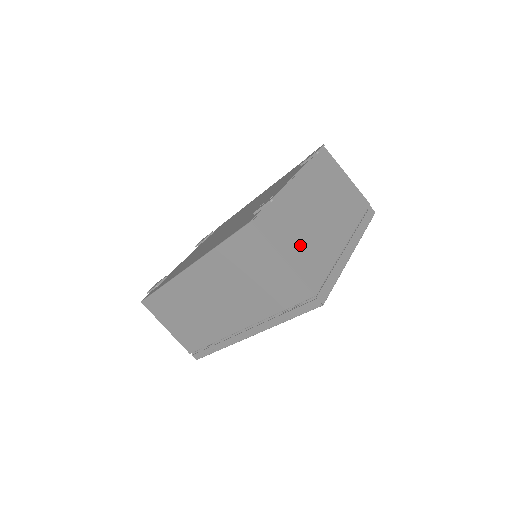
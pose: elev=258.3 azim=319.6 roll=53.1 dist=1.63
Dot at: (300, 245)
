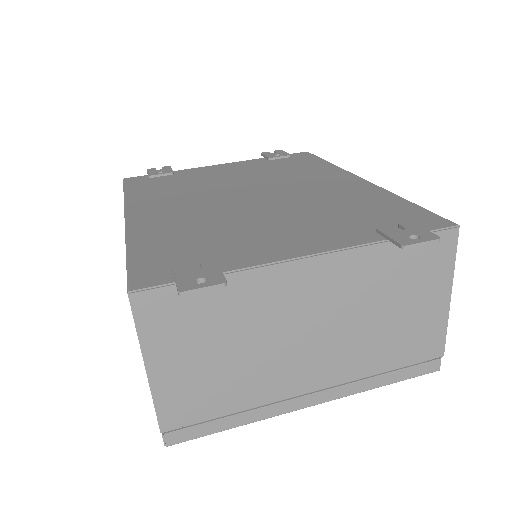
Dot at: (204, 362)
